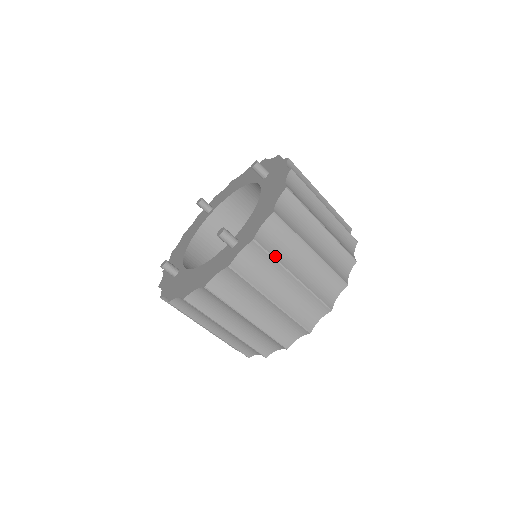
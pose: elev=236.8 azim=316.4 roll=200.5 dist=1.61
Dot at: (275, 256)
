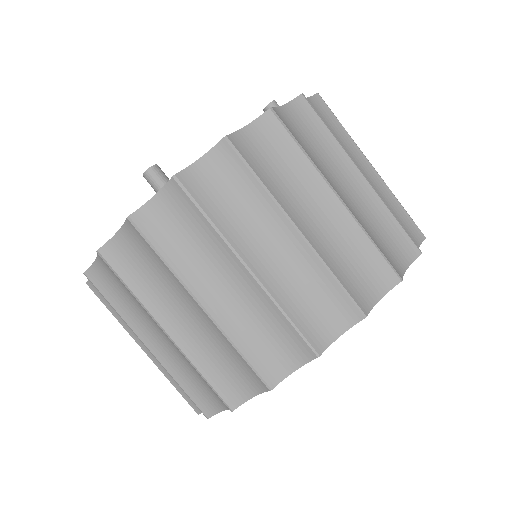
Dot at: occluded
